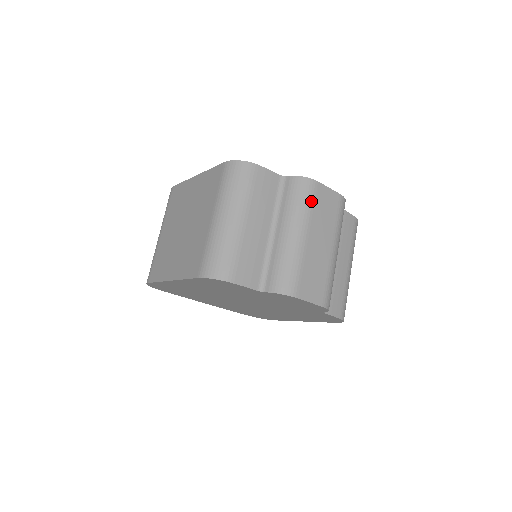
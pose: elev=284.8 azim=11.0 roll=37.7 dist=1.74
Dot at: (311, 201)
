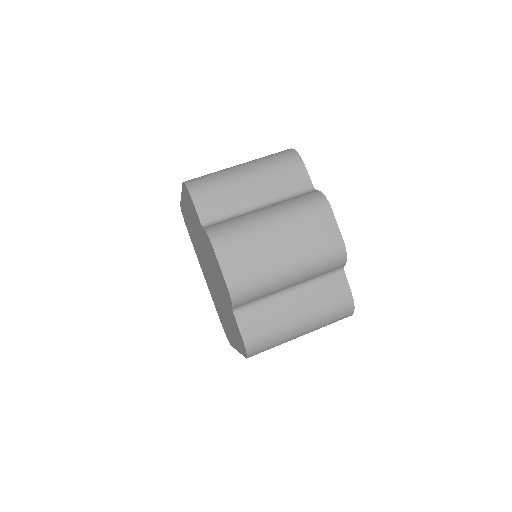
Dot at: (309, 212)
